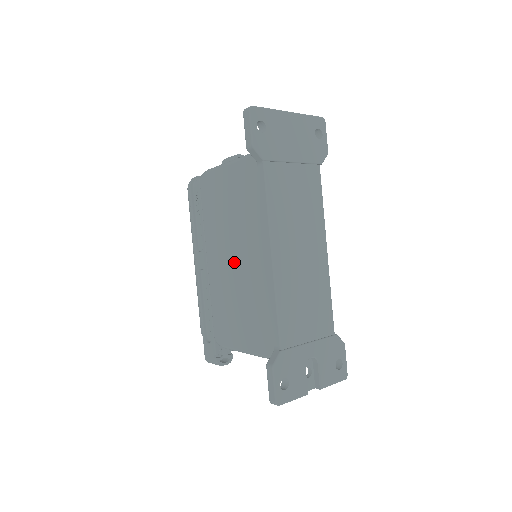
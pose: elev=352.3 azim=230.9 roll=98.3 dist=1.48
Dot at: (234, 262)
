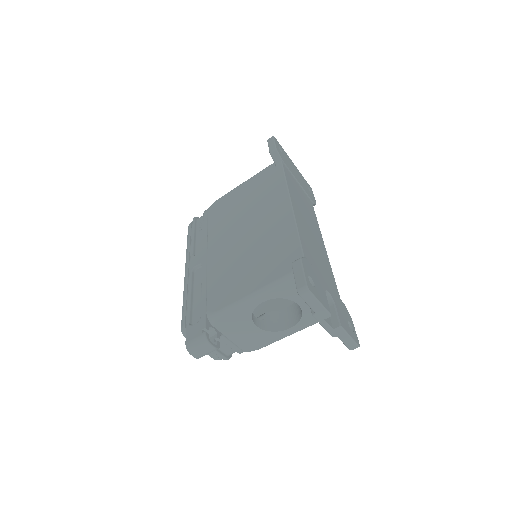
Dot at: (244, 233)
